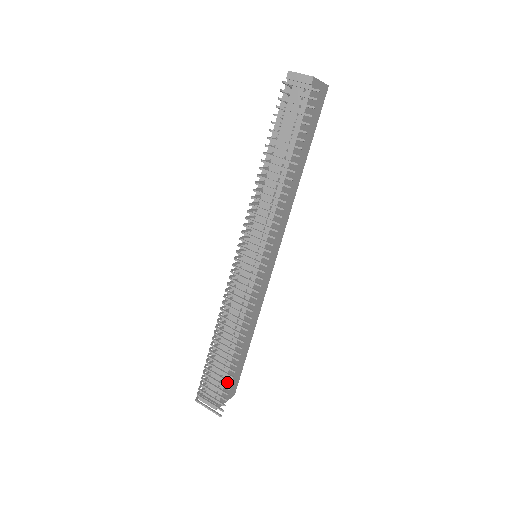
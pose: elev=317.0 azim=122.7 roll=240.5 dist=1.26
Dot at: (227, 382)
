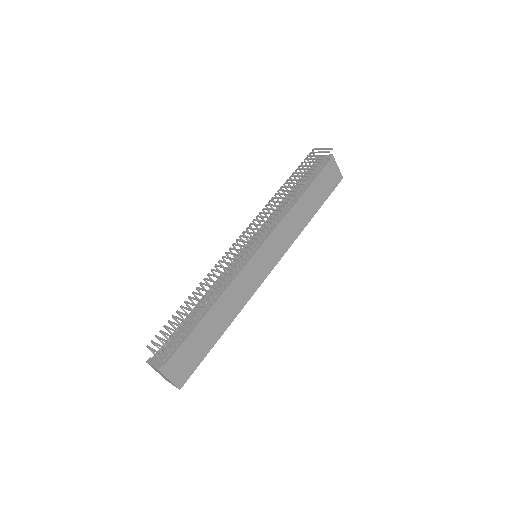
Dot at: (183, 349)
